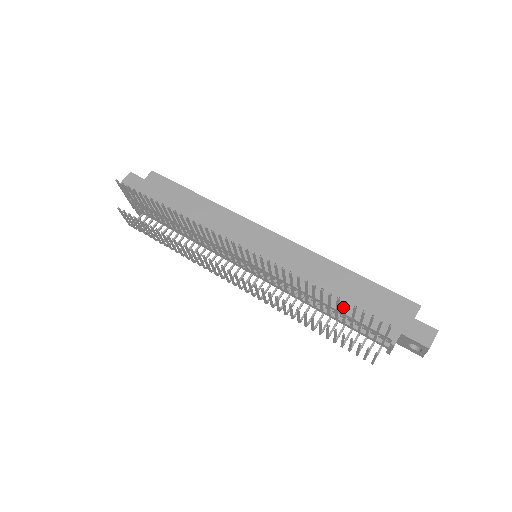
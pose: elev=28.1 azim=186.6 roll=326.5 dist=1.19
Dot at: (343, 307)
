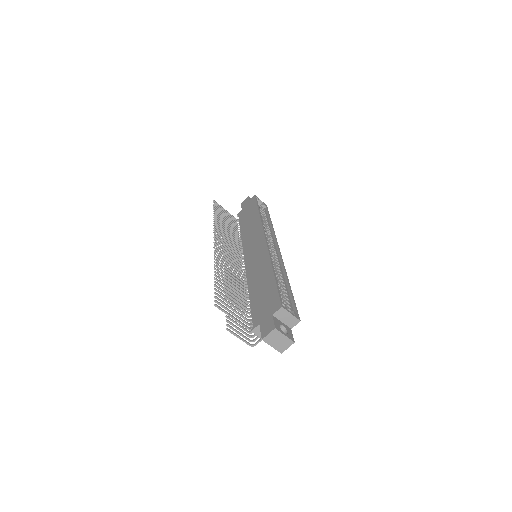
Dot at: (252, 297)
